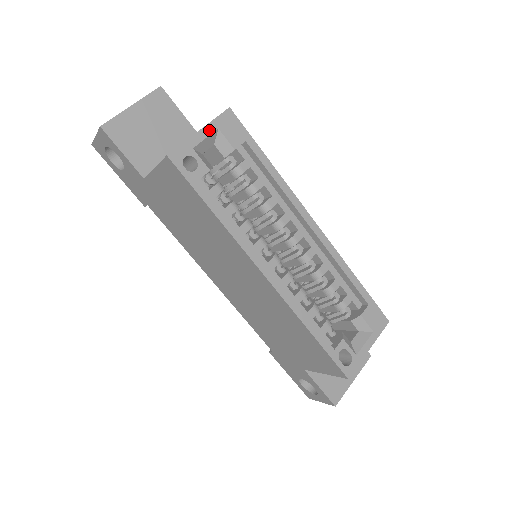
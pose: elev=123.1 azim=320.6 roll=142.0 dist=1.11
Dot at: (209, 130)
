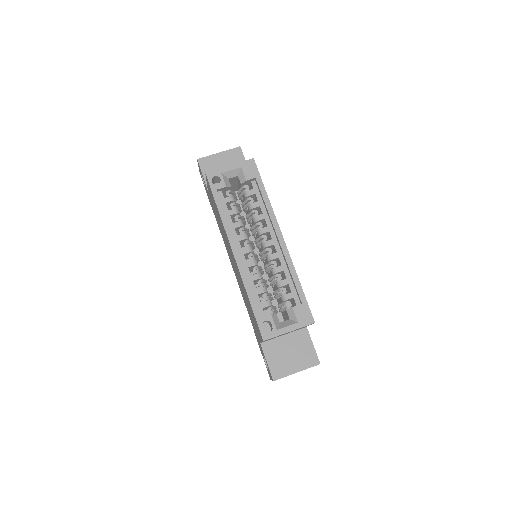
Dot at: (235, 167)
